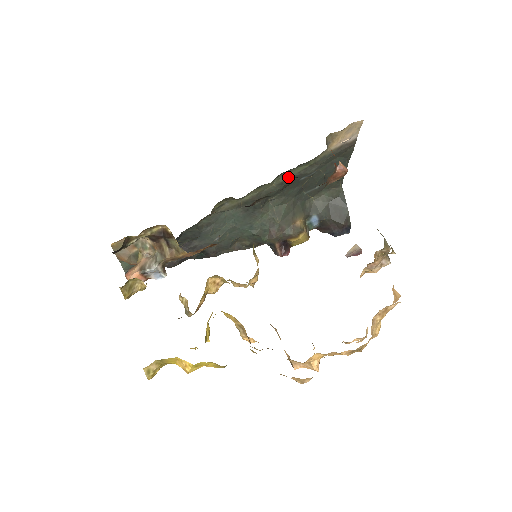
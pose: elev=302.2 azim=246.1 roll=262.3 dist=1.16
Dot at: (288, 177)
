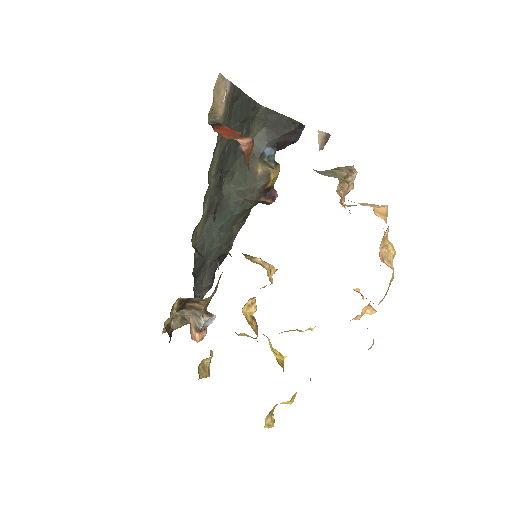
Dot at: (215, 165)
